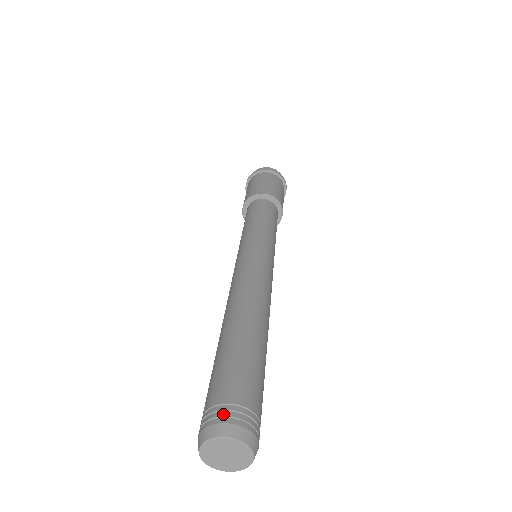
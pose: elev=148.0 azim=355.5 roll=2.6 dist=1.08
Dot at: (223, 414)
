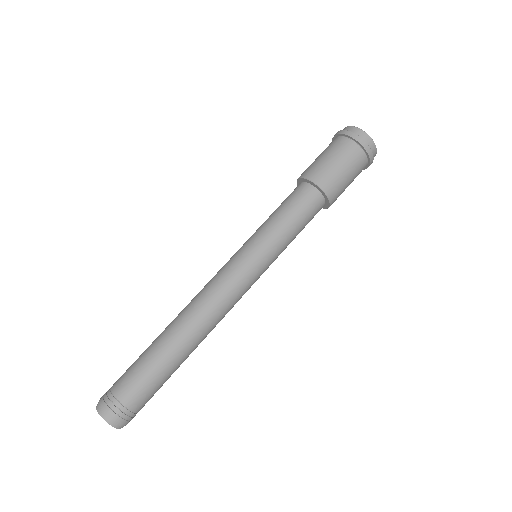
Dot at: (104, 395)
